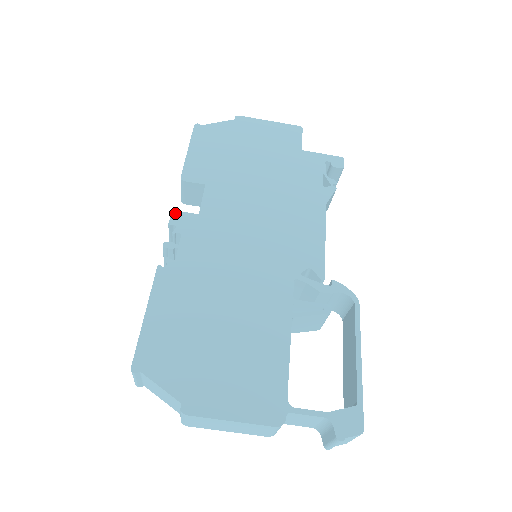
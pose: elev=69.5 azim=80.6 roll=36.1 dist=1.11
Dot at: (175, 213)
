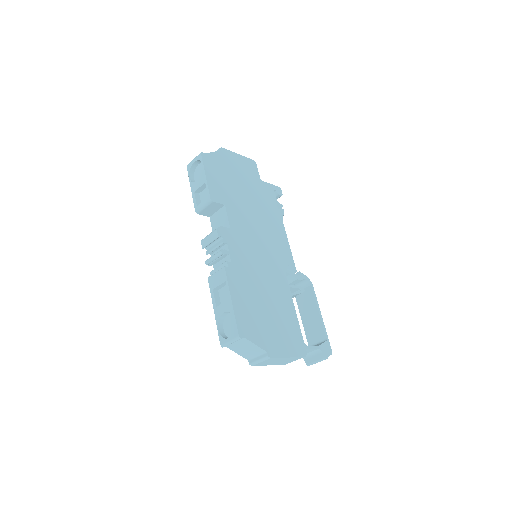
Dot at: (218, 227)
